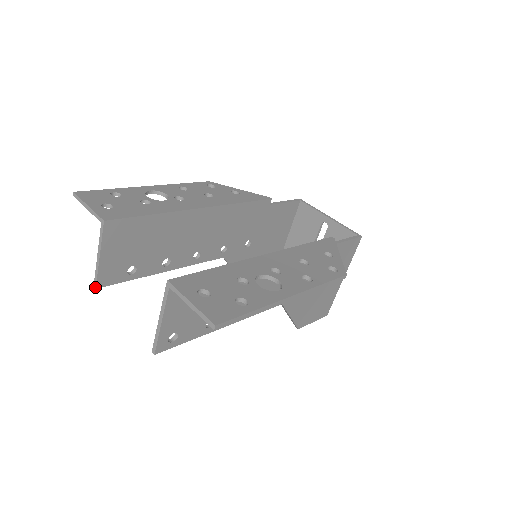
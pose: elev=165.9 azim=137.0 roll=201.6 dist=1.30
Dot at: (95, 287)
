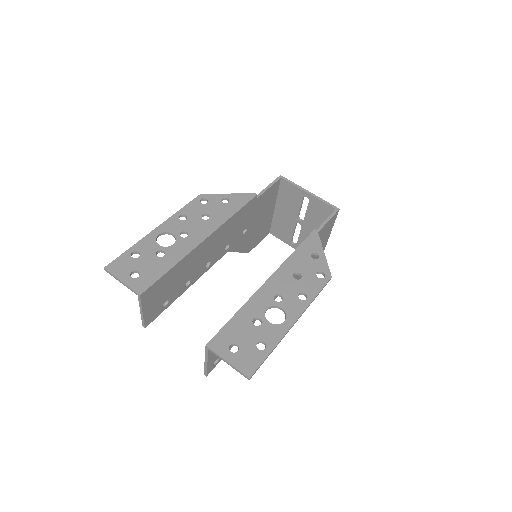
Dot at: (144, 327)
